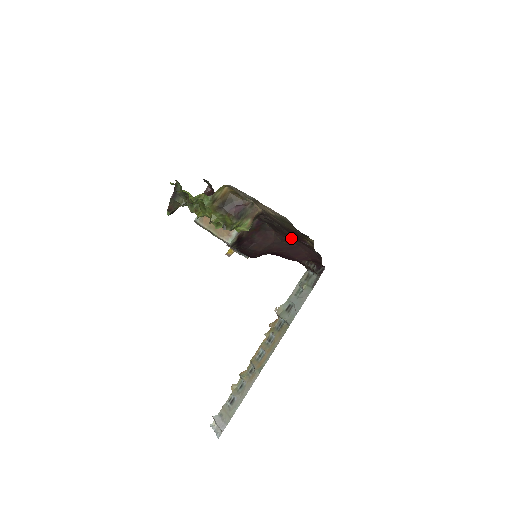
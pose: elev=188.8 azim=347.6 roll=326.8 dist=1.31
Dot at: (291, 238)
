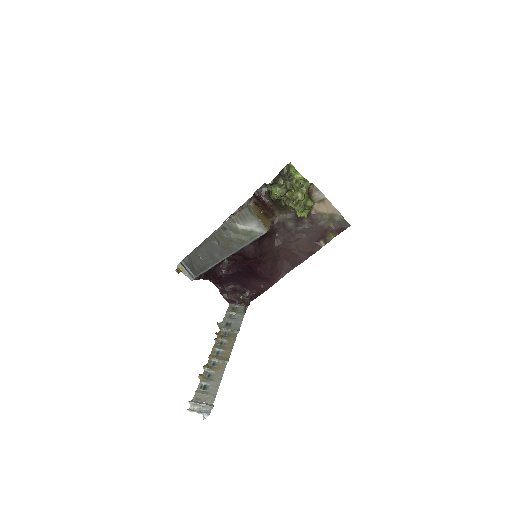
Dot at: (283, 250)
